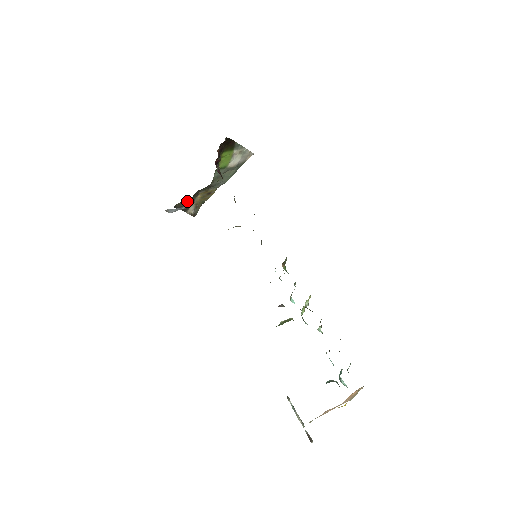
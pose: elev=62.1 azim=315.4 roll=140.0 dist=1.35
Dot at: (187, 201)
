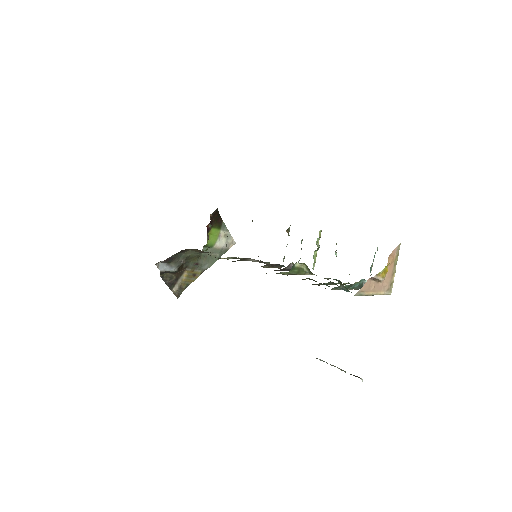
Dot at: (174, 275)
